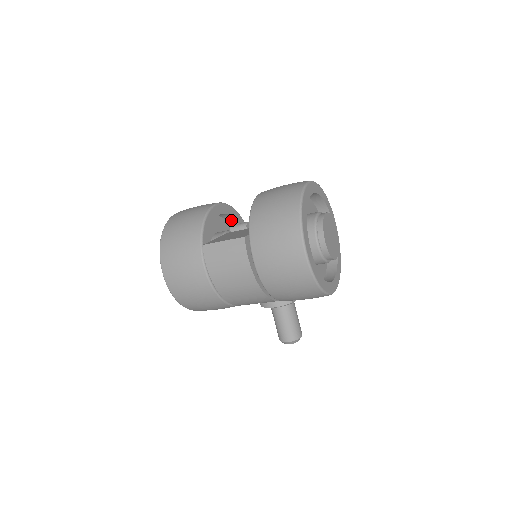
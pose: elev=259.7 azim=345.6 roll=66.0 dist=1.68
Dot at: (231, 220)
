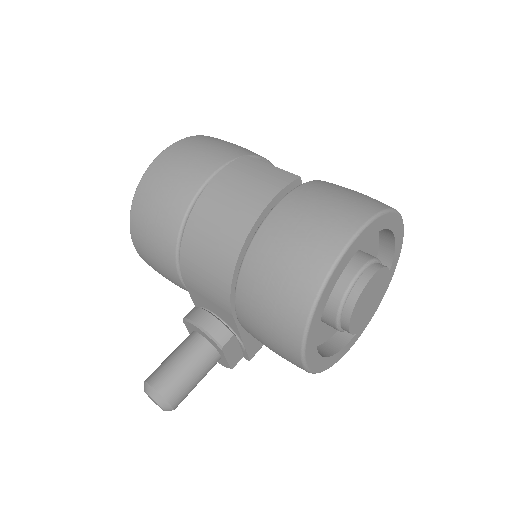
Dot at: occluded
